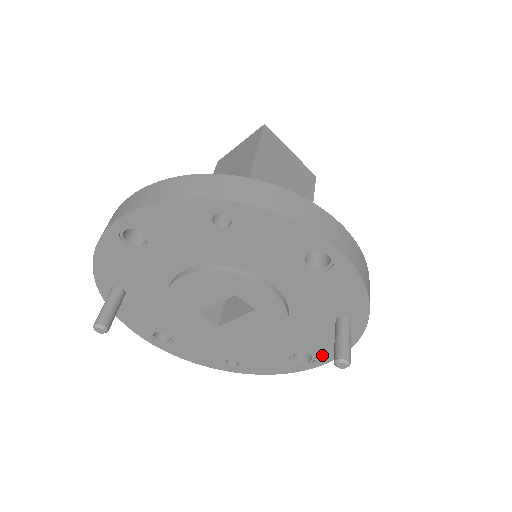
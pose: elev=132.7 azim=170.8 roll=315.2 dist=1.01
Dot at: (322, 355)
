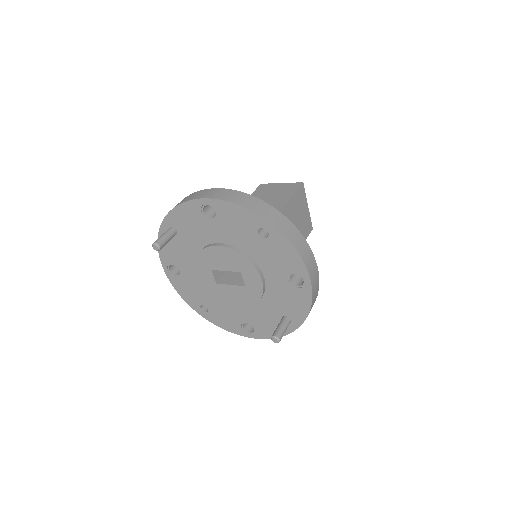
Dot at: (261, 332)
